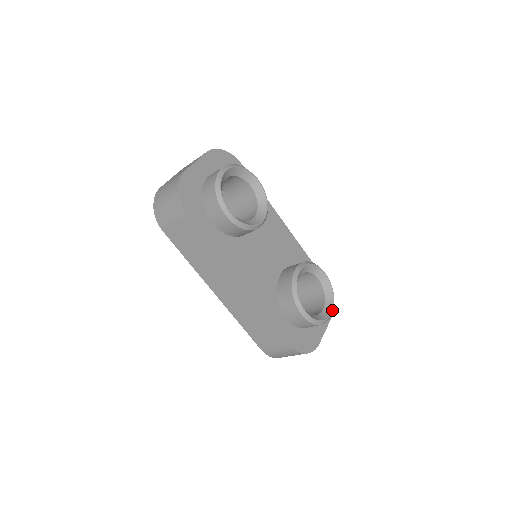
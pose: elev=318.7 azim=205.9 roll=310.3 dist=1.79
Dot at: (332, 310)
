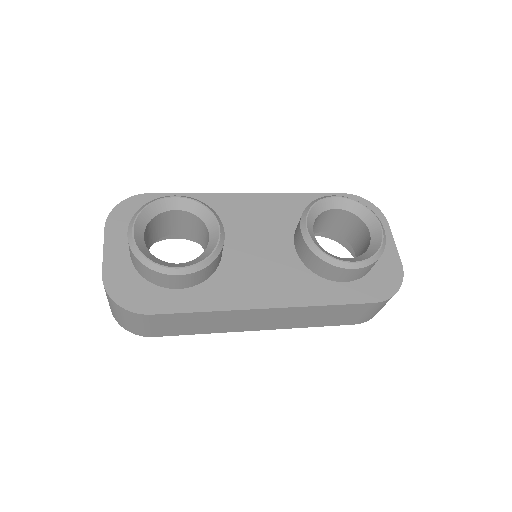
Dot at: (379, 224)
